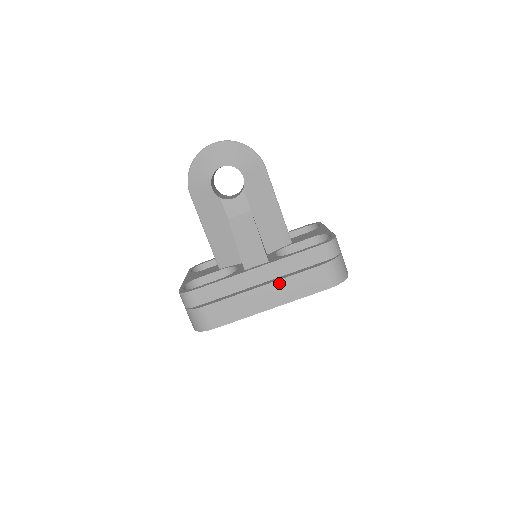
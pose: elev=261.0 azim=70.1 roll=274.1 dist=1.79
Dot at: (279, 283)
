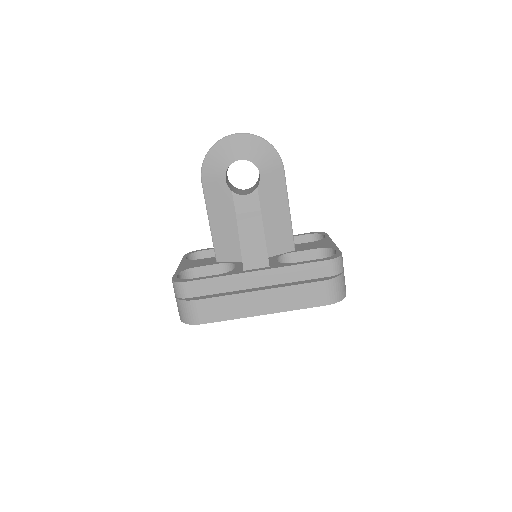
Dot at: (276, 291)
